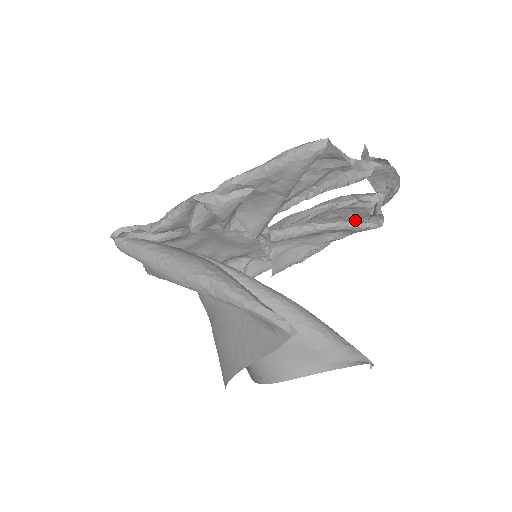
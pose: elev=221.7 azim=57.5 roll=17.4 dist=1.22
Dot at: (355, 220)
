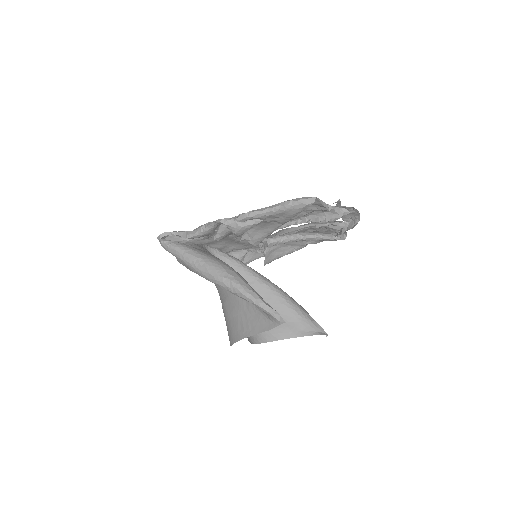
Dot at: (327, 233)
